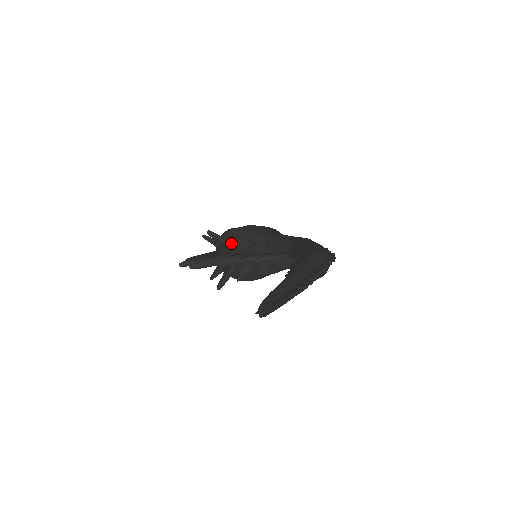
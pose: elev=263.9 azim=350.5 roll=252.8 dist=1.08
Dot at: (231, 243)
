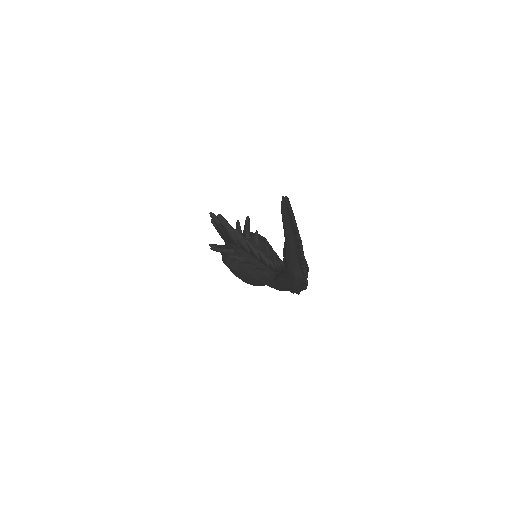
Dot at: (250, 238)
